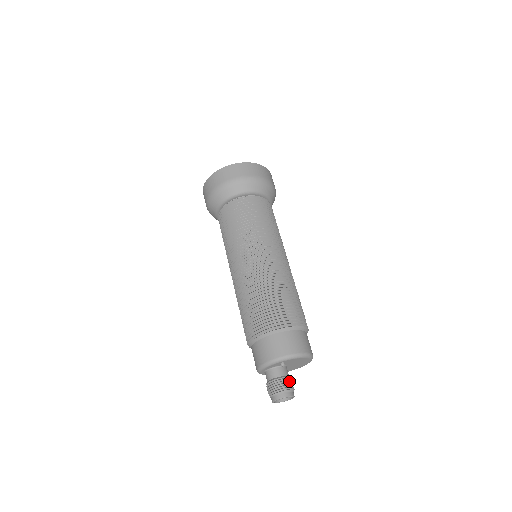
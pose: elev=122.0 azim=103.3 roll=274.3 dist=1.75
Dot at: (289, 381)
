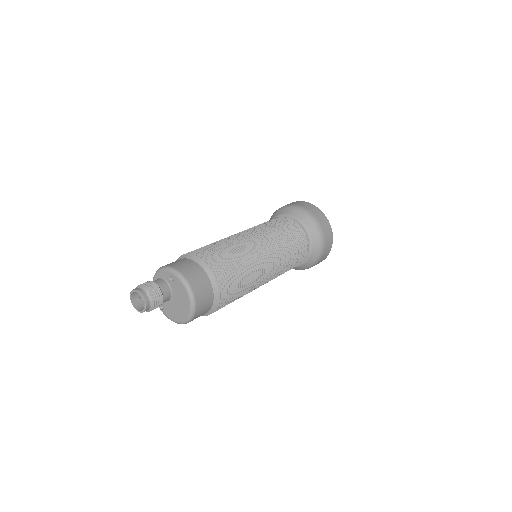
Dot at: (158, 296)
